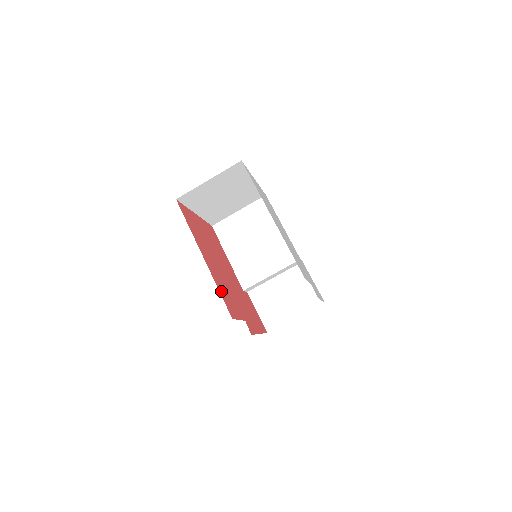
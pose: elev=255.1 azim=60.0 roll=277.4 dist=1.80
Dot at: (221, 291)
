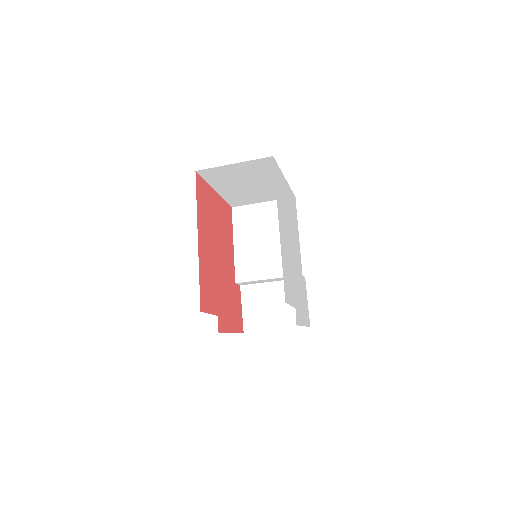
Dot at: (202, 279)
